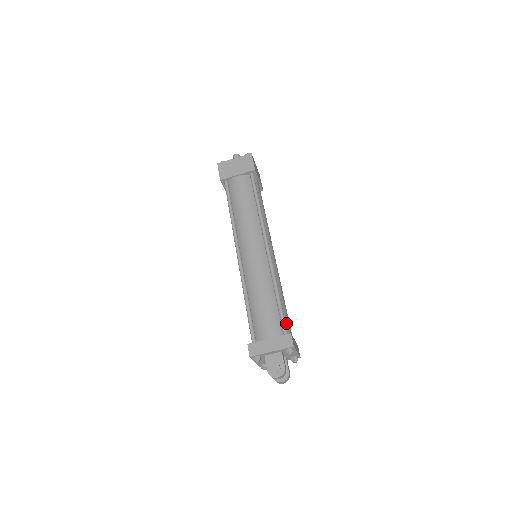
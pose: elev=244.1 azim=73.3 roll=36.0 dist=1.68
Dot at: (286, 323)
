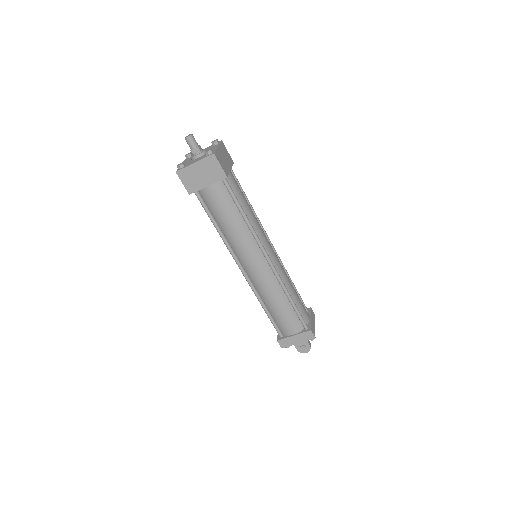
Dot at: (303, 314)
